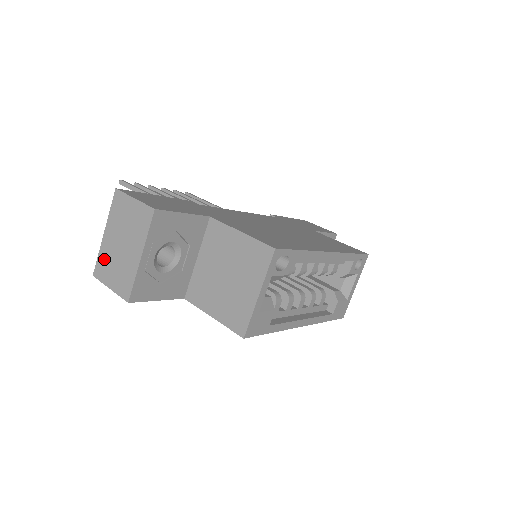
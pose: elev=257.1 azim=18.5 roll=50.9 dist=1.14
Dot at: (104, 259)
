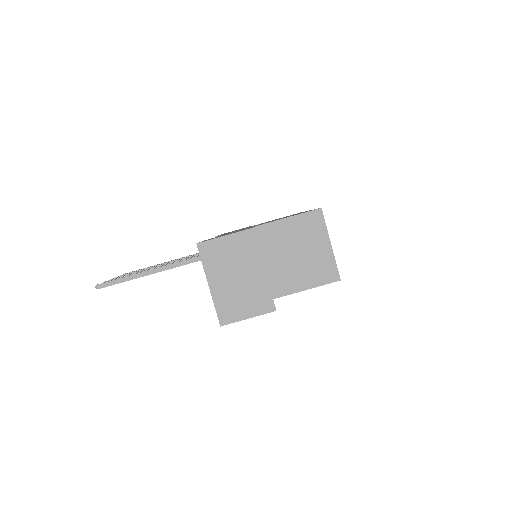
Dot at: (224, 303)
